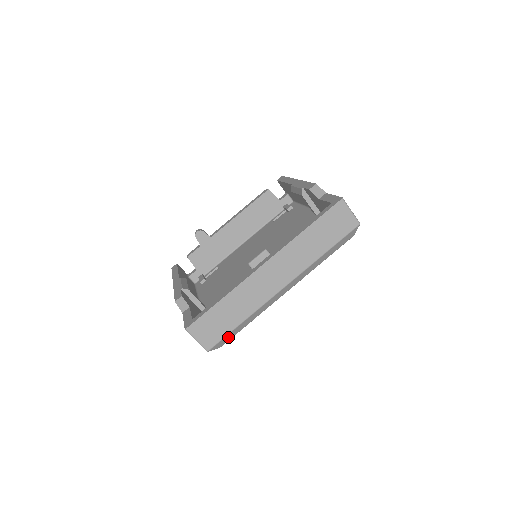
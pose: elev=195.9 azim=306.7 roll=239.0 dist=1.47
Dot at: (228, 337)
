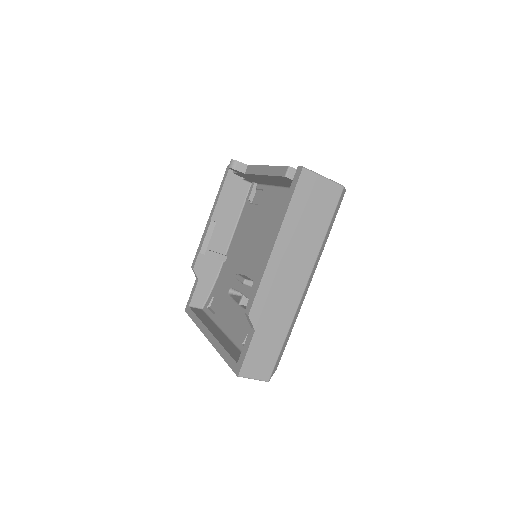
Dot at: occluded
